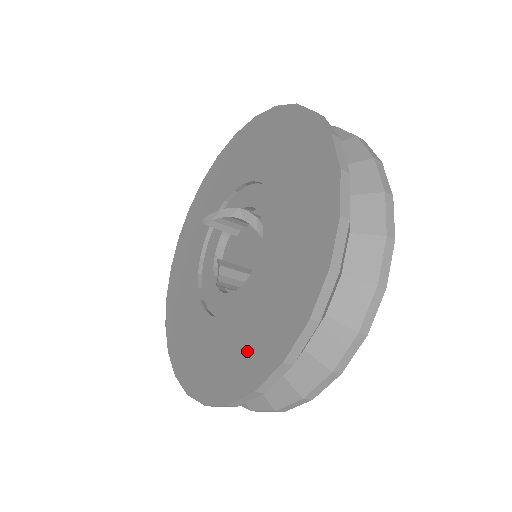
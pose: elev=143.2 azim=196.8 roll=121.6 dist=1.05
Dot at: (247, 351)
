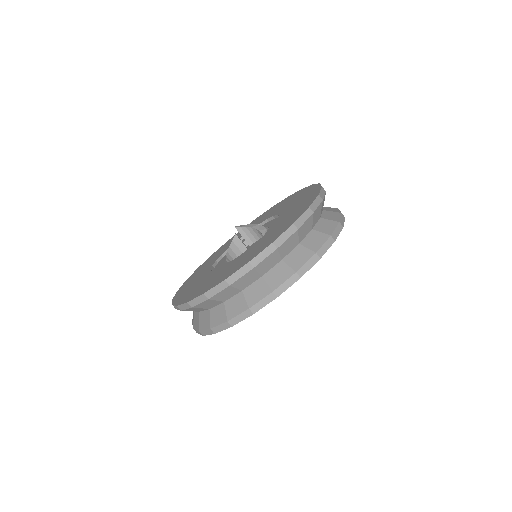
Dot at: (230, 269)
